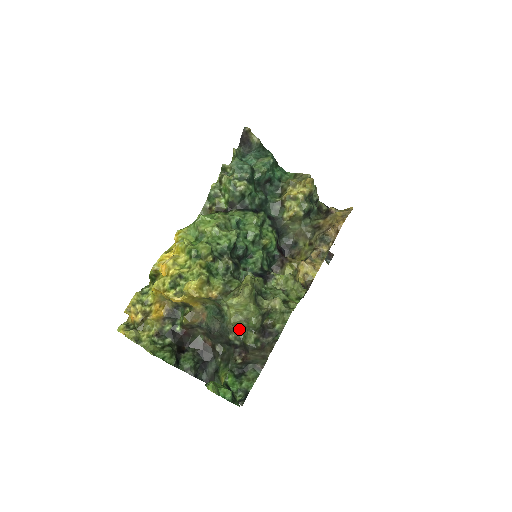
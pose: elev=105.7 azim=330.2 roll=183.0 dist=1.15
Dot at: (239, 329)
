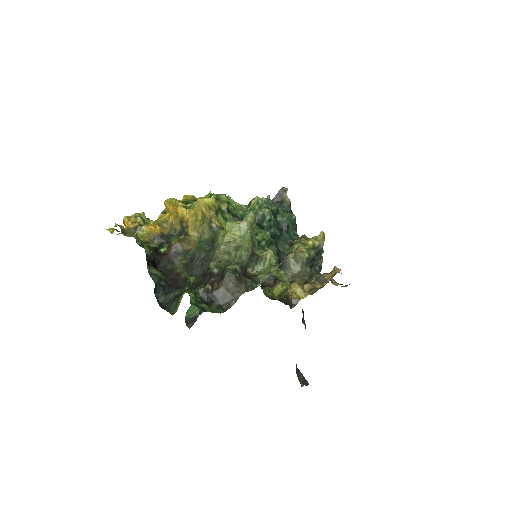
Dot at: (224, 260)
